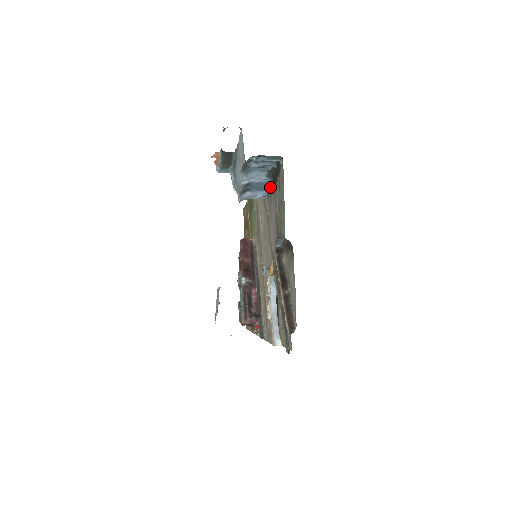
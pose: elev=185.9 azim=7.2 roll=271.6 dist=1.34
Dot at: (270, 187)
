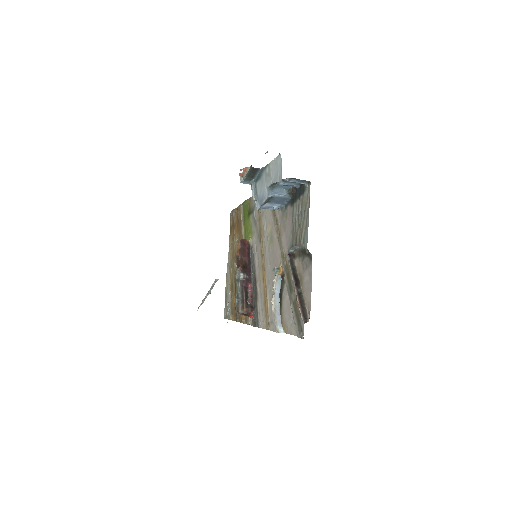
Dot at: (287, 202)
